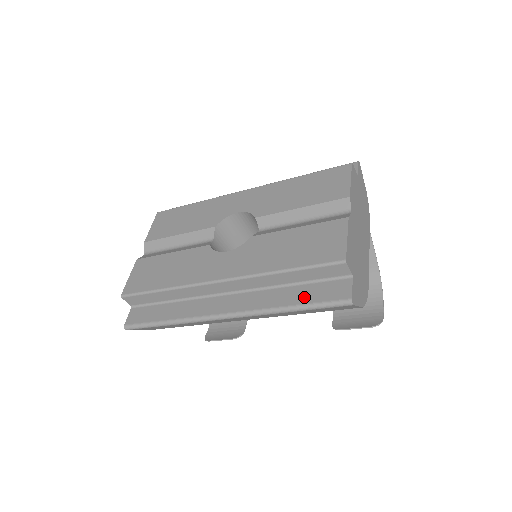
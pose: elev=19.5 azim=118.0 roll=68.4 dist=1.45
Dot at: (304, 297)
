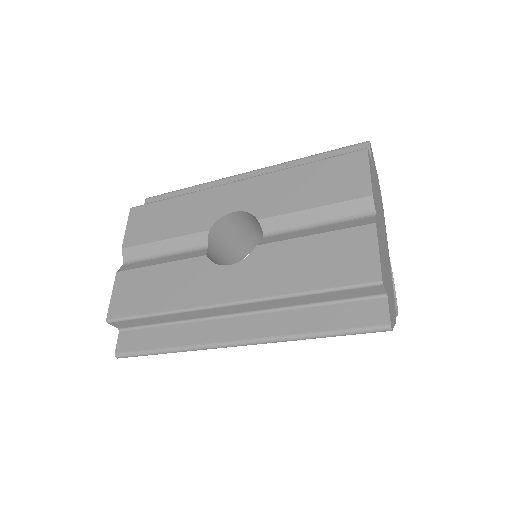
Dot at: (332, 321)
